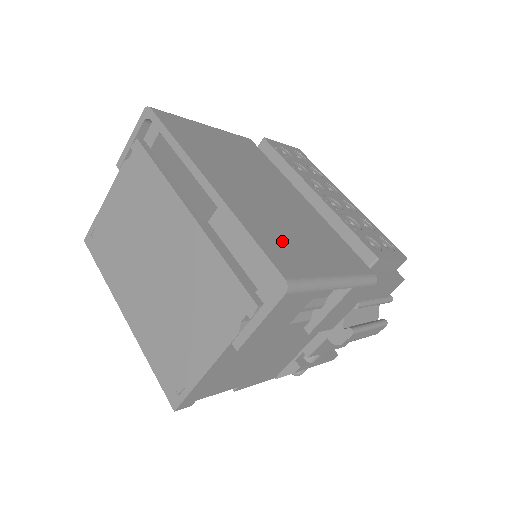
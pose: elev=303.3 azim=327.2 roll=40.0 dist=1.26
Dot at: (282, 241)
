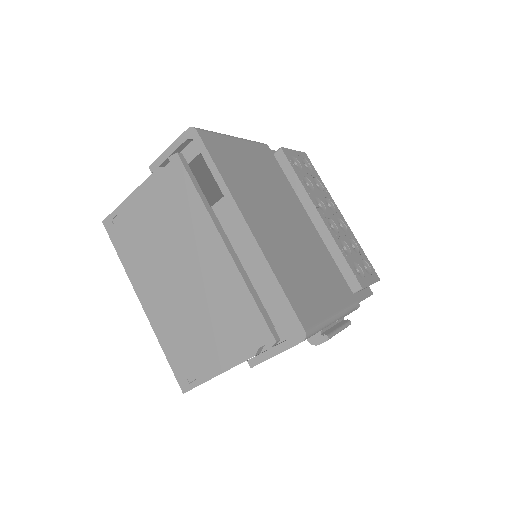
Dot at: (300, 285)
